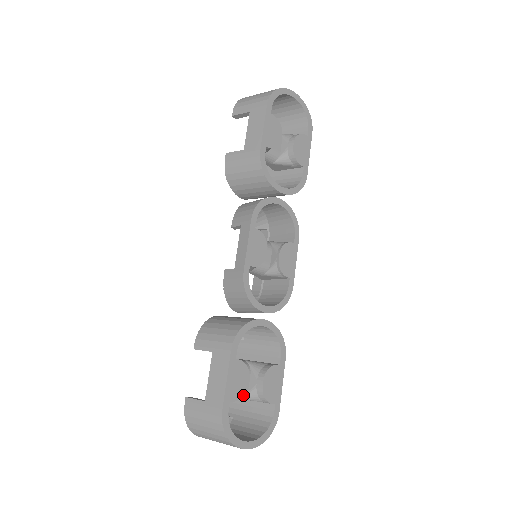
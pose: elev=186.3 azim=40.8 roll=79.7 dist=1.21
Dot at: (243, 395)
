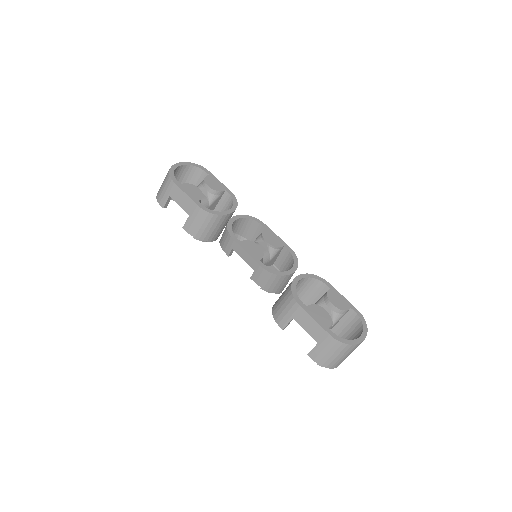
Dot at: (331, 319)
